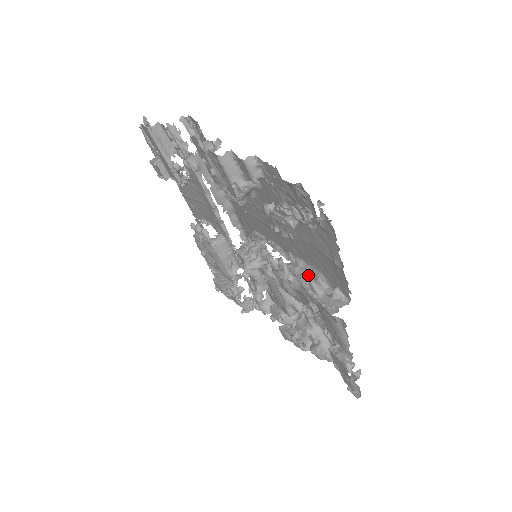
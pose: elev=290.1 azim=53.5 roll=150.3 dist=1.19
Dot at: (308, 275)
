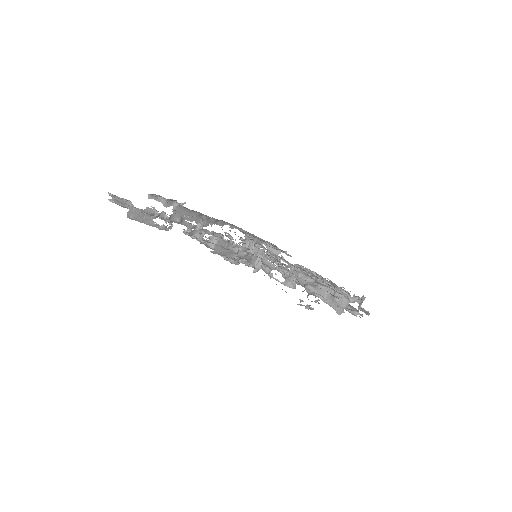
Dot at: (311, 287)
